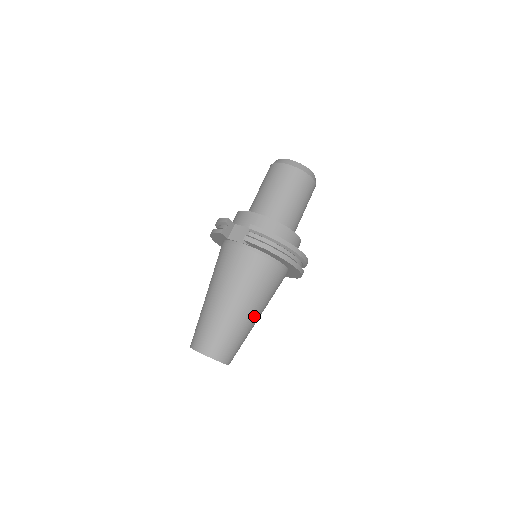
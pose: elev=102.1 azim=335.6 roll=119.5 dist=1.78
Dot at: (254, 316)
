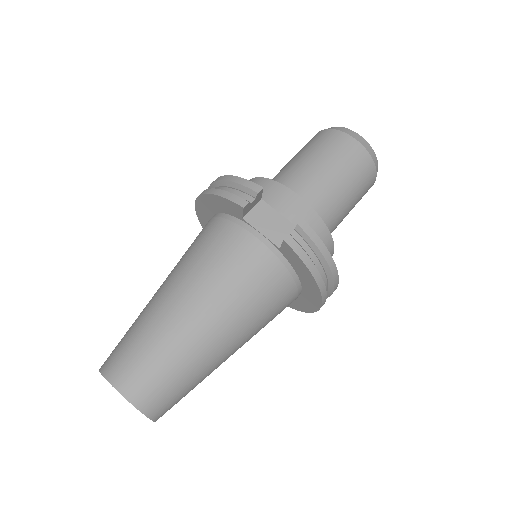
Dot at: (229, 356)
